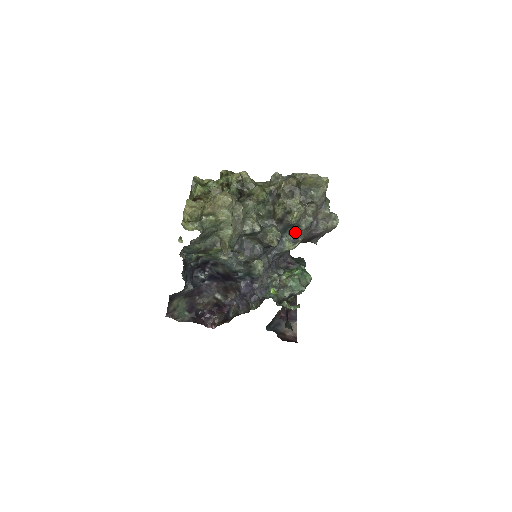
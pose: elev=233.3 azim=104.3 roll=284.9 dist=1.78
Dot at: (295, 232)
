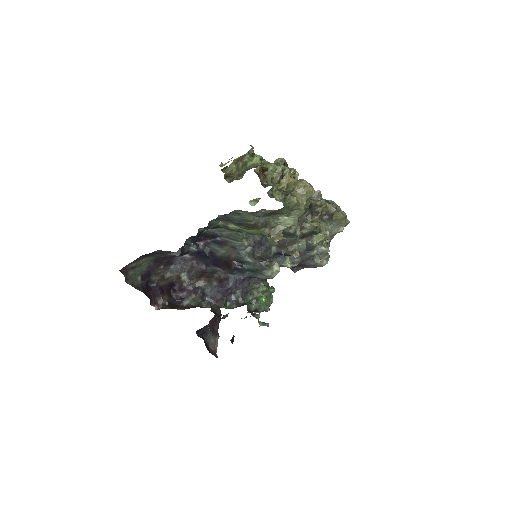
Dot at: (301, 253)
